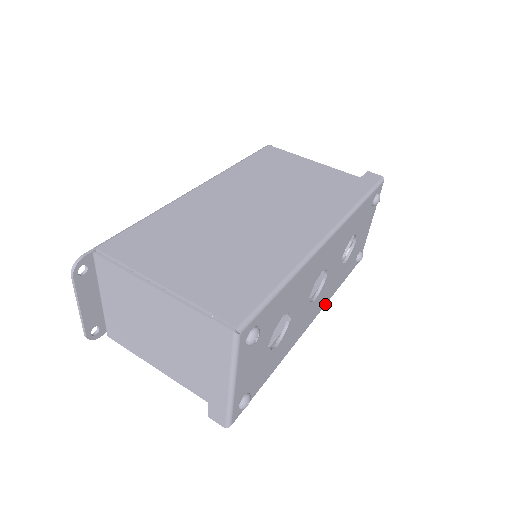
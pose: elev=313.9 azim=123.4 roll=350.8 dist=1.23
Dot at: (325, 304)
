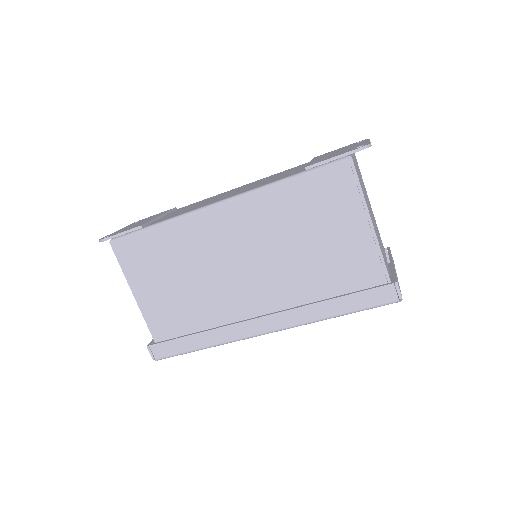
Dot at: occluded
